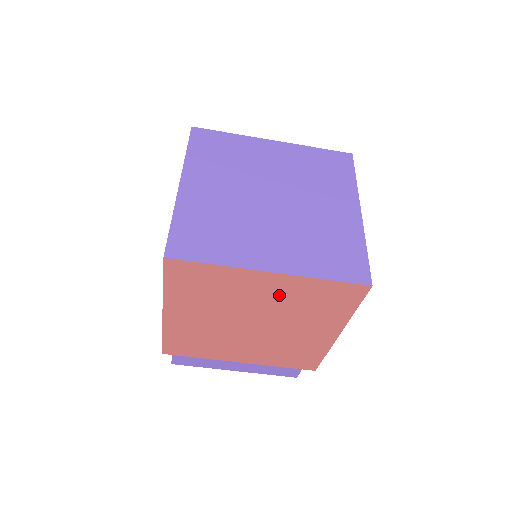
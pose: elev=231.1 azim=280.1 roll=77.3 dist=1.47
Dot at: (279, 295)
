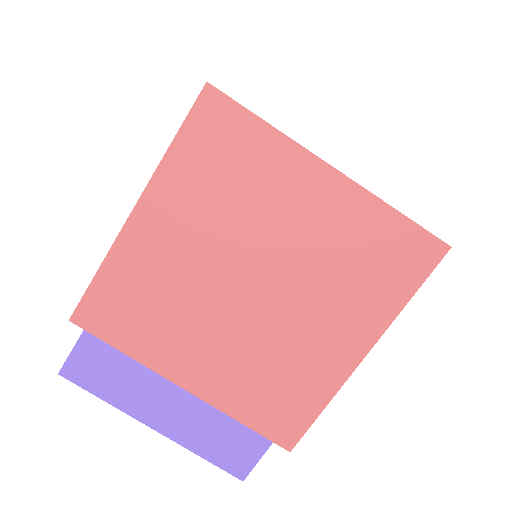
Dot at: (321, 224)
